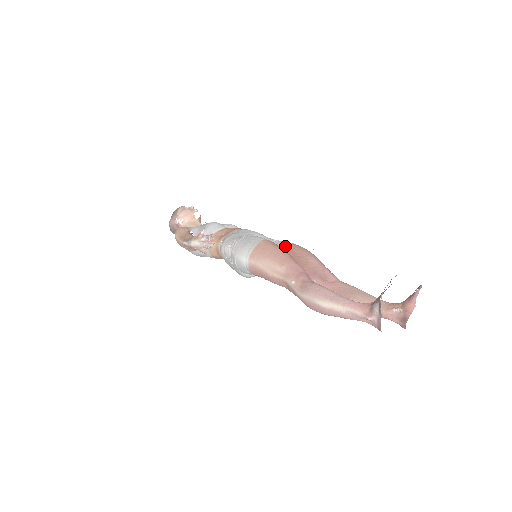
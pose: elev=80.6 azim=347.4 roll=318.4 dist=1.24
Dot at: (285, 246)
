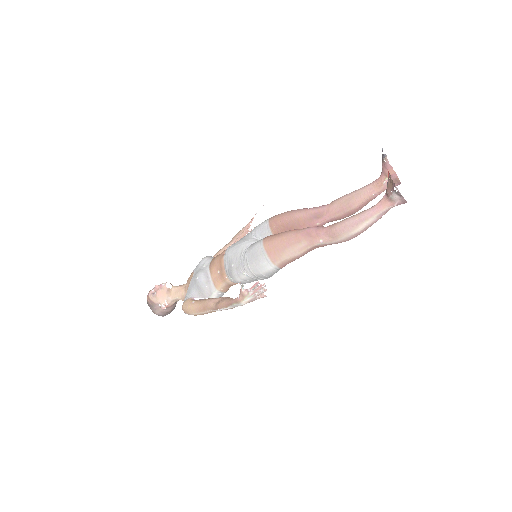
Dot at: (268, 229)
